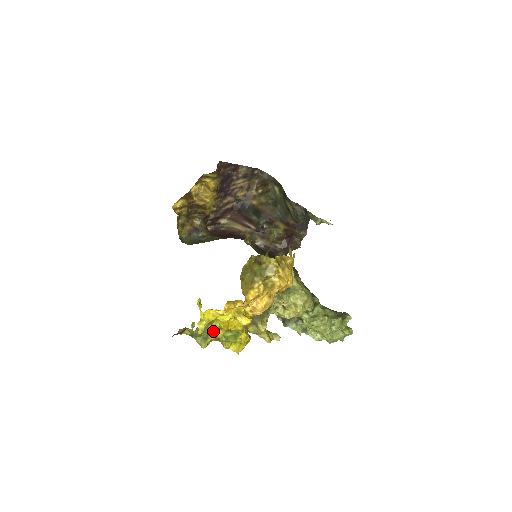
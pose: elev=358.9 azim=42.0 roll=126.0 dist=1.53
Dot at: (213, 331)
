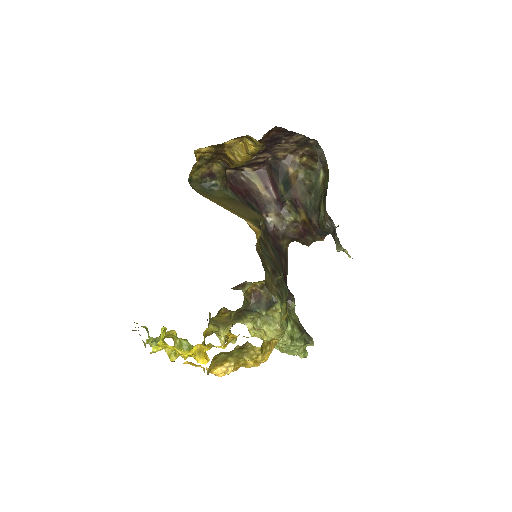
Dot at: (167, 349)
